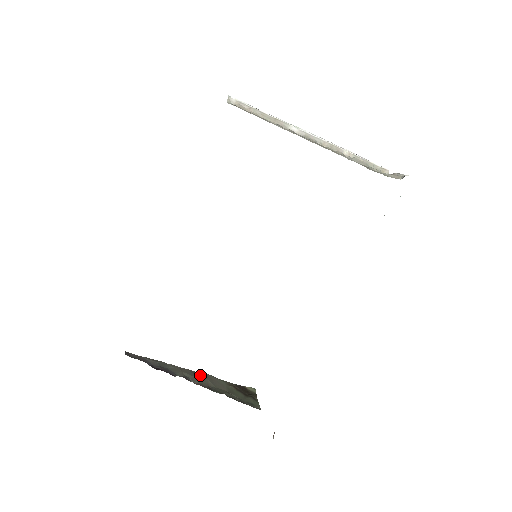
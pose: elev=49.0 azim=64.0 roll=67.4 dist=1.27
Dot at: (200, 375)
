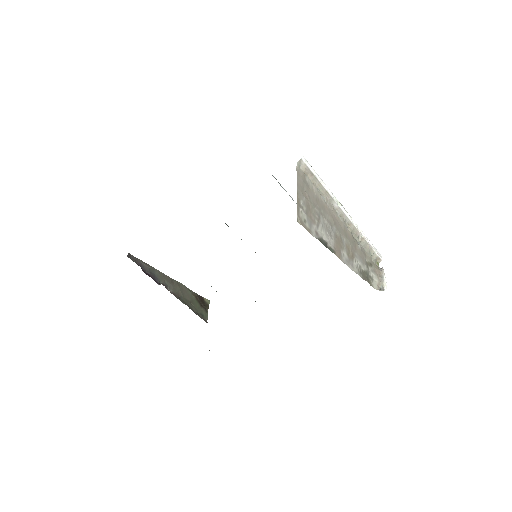
Dot at: (176, 284)
